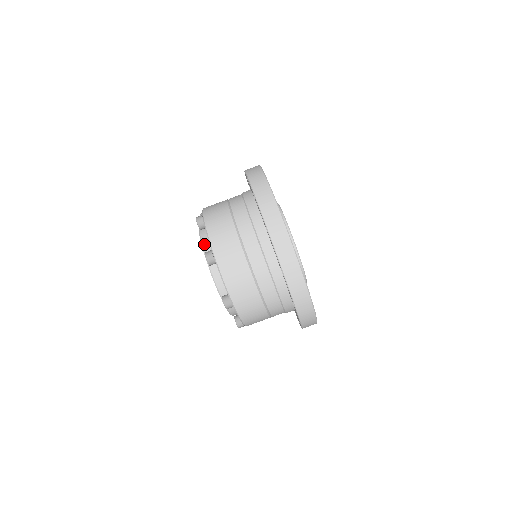
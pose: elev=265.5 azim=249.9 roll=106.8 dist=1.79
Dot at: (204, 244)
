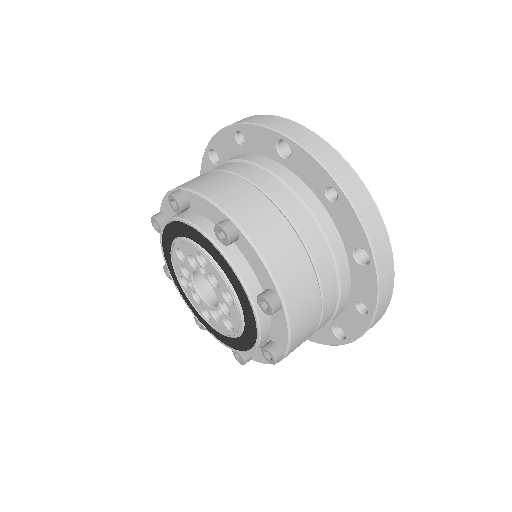
Dot at: occluded
